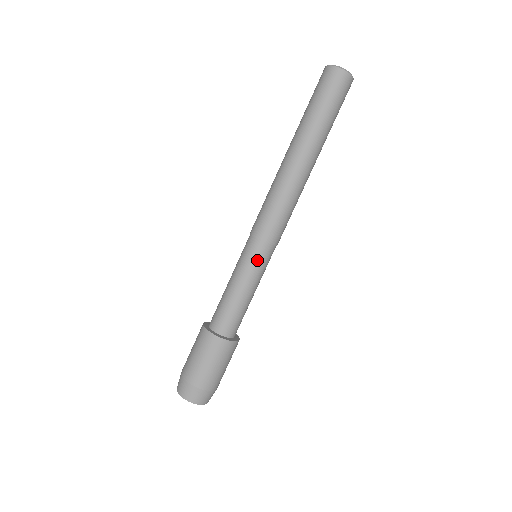
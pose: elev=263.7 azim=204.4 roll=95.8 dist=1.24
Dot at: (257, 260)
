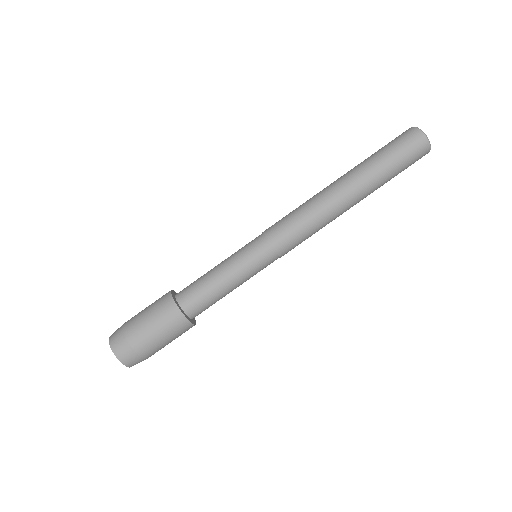
Dot at: (258, 262)
